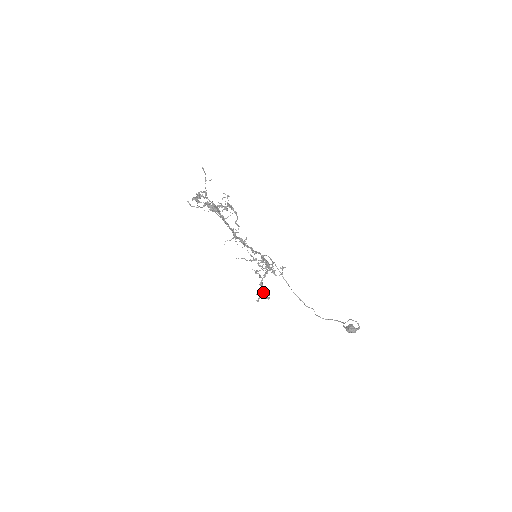
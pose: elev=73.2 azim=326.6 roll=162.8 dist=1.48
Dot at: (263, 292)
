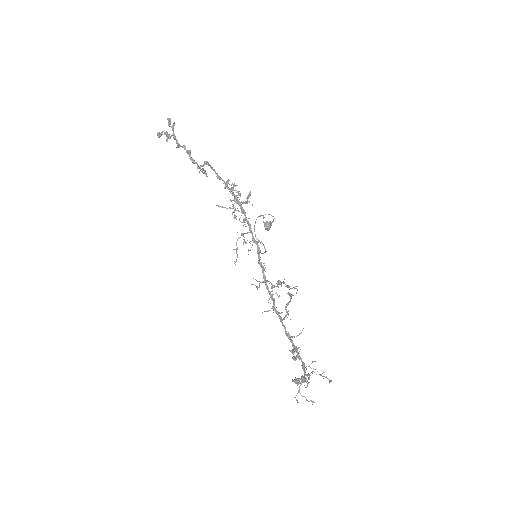
Dot at: occluded
